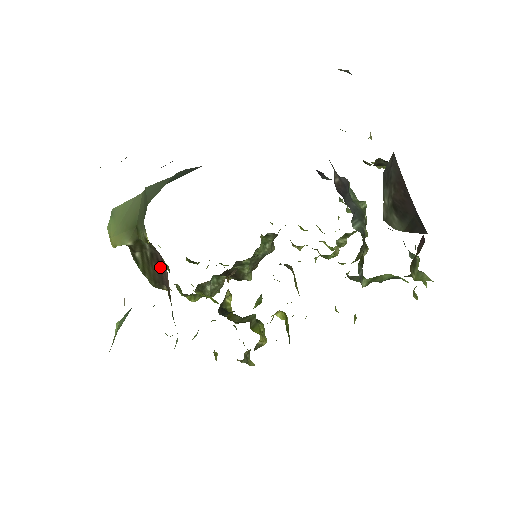
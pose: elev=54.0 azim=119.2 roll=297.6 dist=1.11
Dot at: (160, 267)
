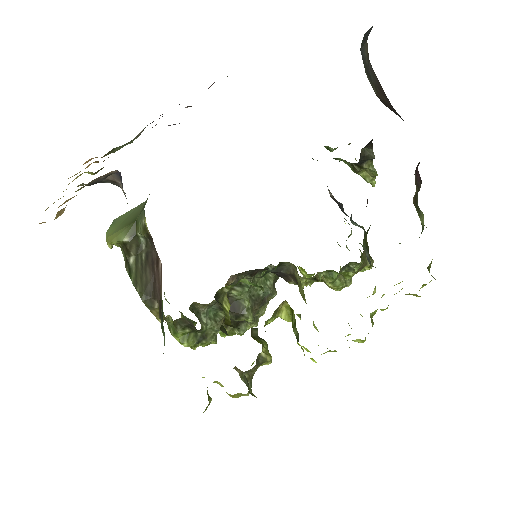
Dot at: (154, 271)
